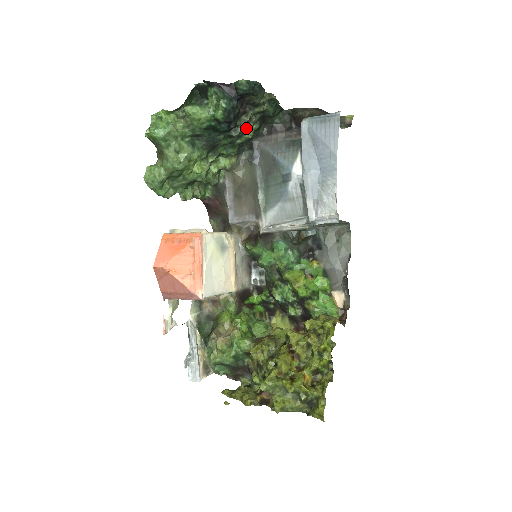
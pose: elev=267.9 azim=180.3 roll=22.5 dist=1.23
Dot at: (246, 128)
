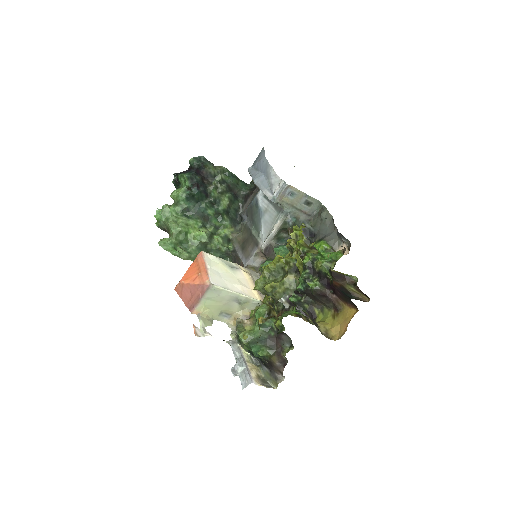
Dot at: (220, 196)
